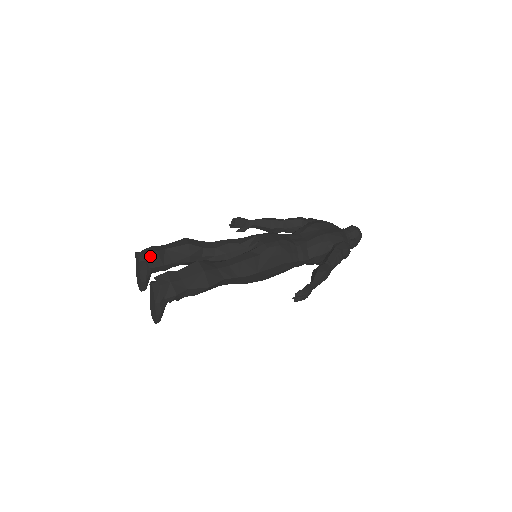
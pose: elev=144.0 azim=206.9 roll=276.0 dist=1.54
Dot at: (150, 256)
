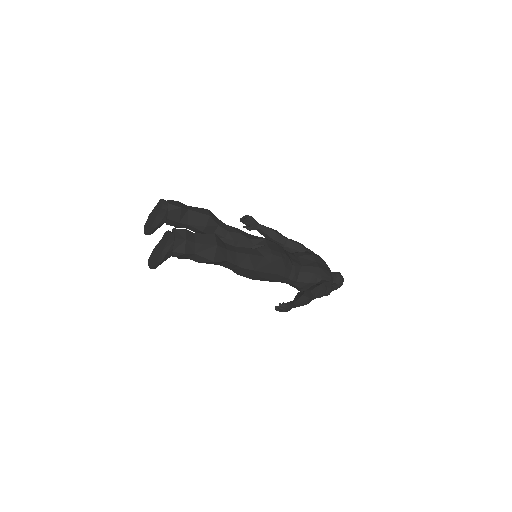
Dot at: (174, 208)
